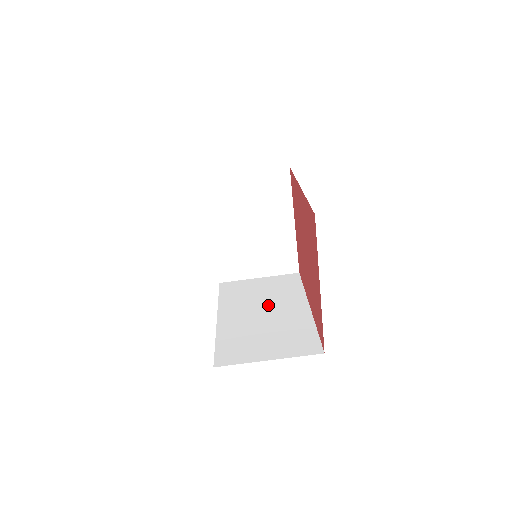
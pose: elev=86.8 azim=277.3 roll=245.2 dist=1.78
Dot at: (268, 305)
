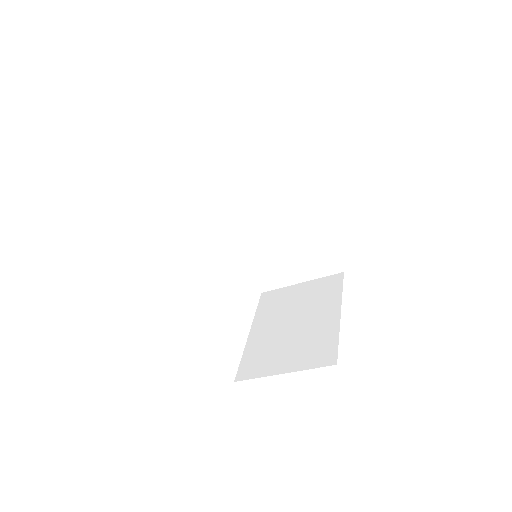
Dot at: (269, 208)
